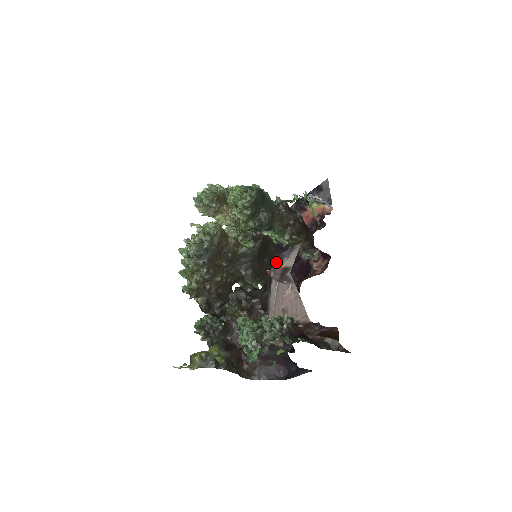
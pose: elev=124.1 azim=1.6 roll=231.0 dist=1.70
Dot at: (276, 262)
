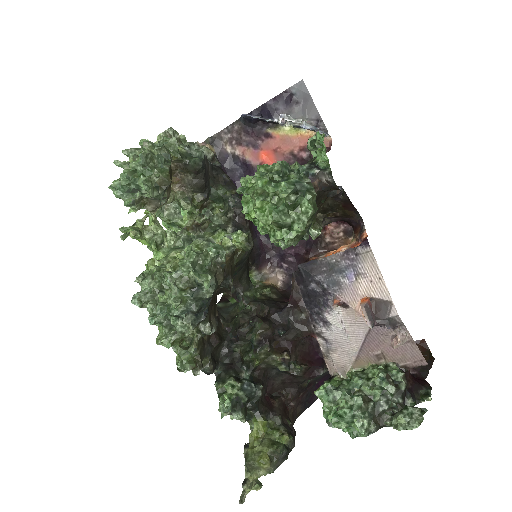
Dot at: (329, 279)
